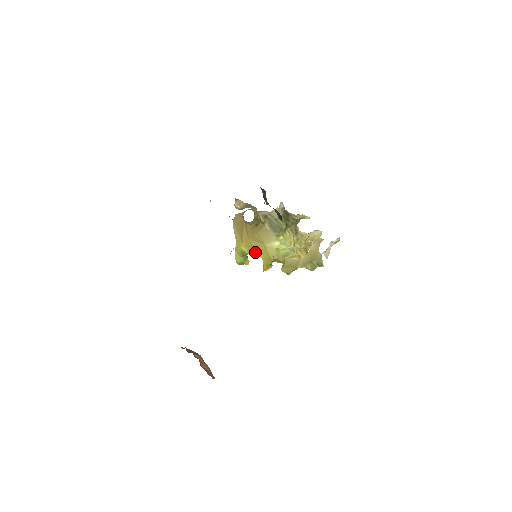
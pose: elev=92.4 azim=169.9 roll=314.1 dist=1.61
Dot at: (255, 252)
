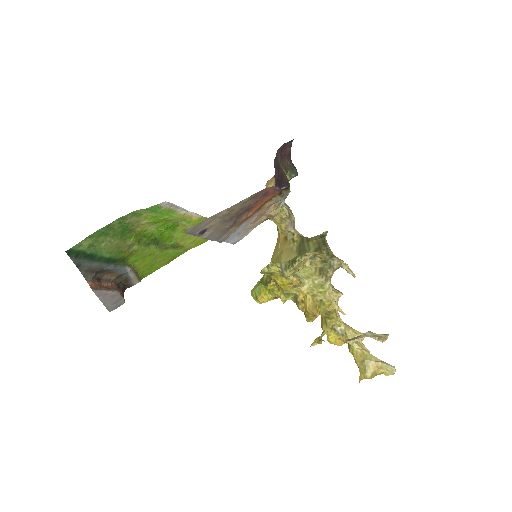
Dot at: (269, 276)
